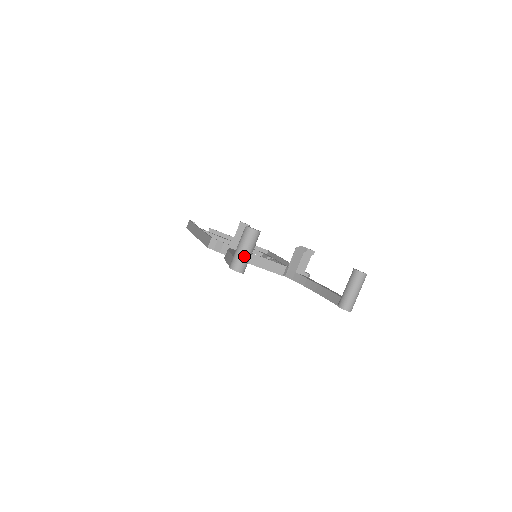
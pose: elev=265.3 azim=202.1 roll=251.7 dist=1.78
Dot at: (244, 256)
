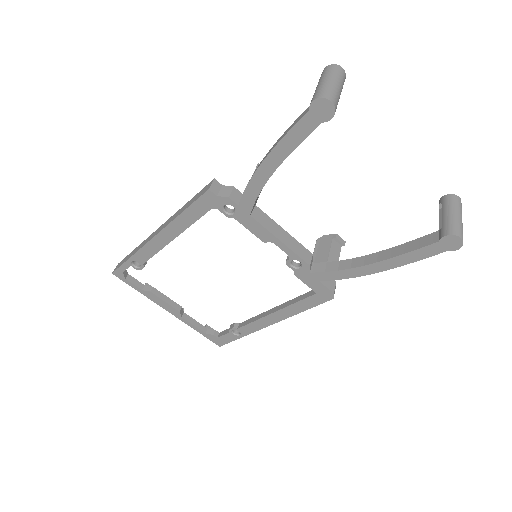
Dot at: (335, 88)
